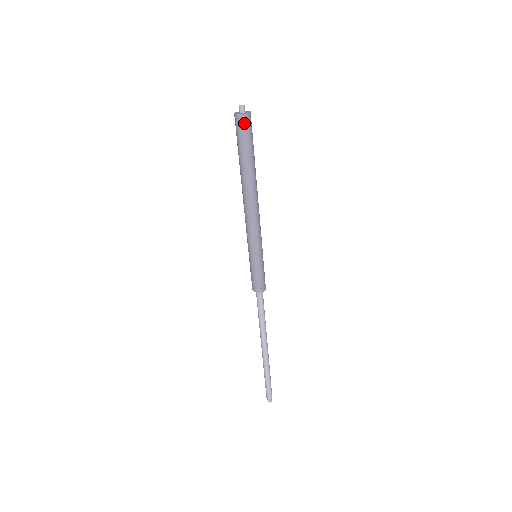
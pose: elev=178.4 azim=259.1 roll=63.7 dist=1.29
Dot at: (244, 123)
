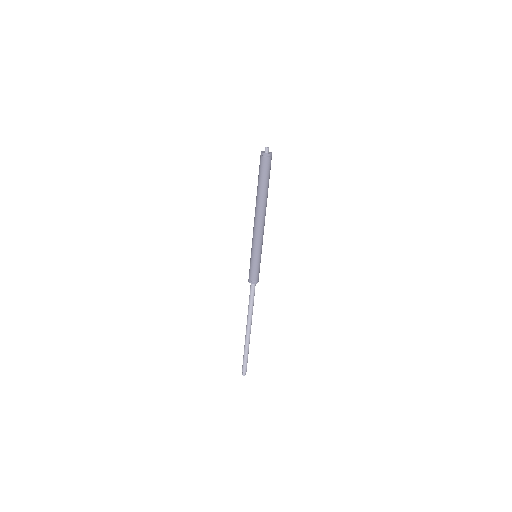
Dot at: (263, 159)
